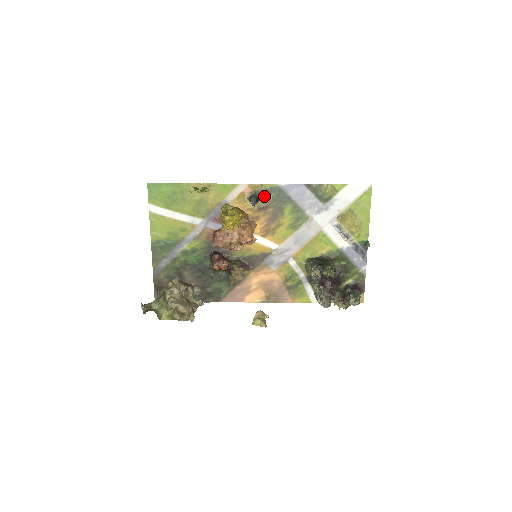
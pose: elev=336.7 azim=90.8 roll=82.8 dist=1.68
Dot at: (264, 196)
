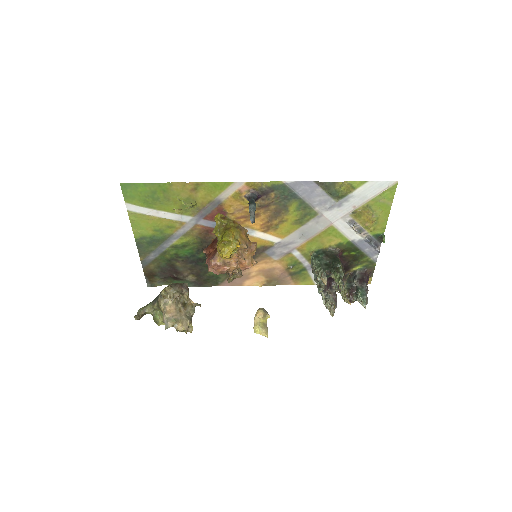
Dot at: (265, 194)
